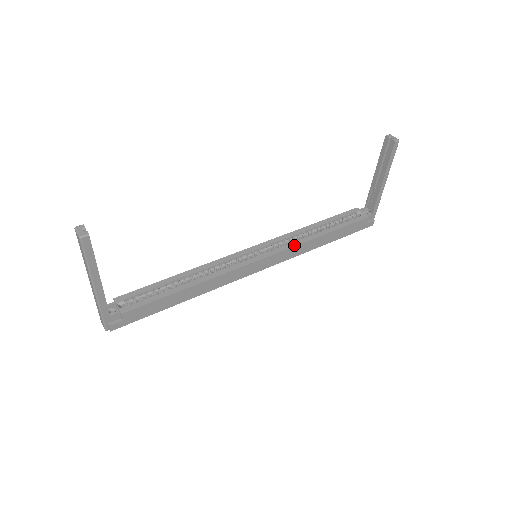
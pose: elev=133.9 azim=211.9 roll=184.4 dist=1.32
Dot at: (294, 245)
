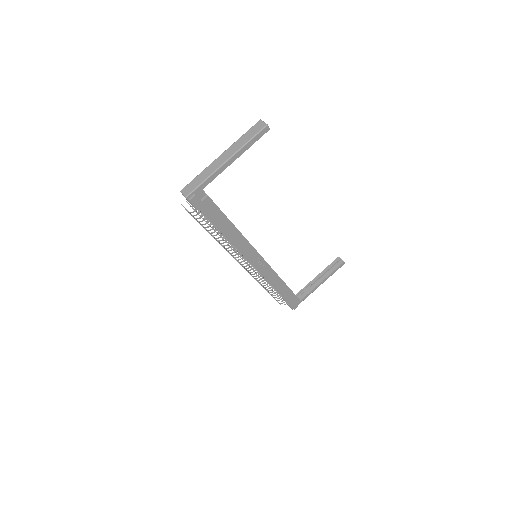
Dot at: occluded
